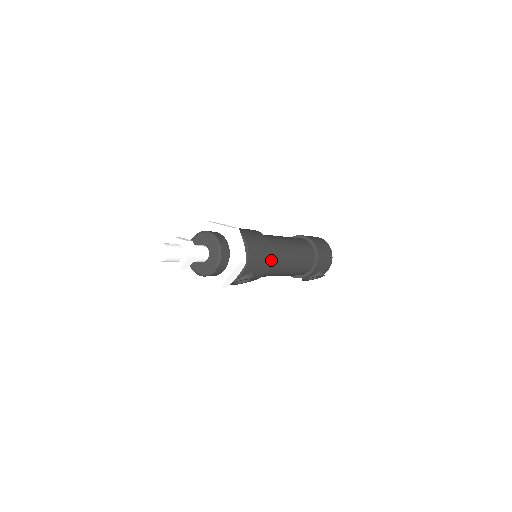
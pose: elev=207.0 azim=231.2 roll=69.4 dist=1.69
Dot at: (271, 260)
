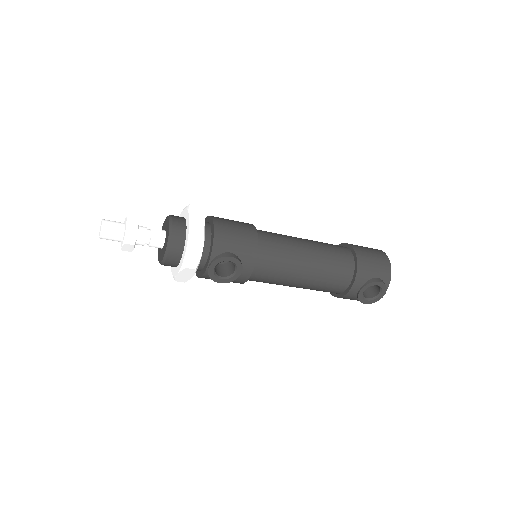
Dot at: (263, 245)
